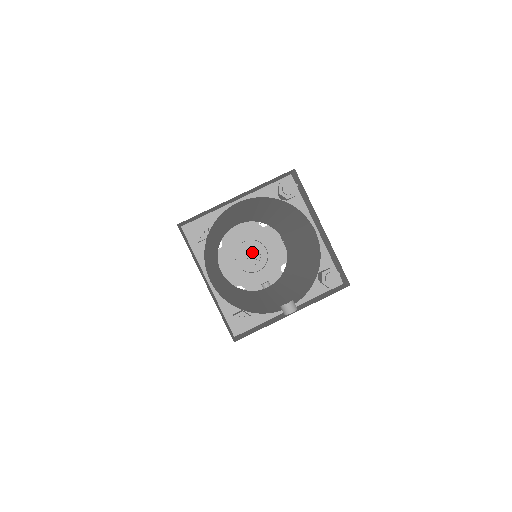
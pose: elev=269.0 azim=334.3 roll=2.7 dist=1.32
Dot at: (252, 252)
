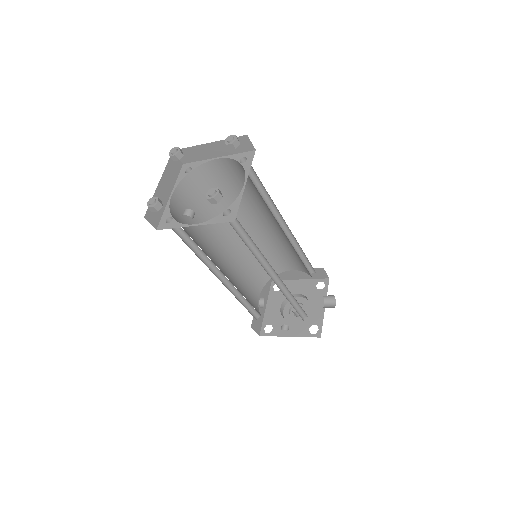
Dot at: occluded
